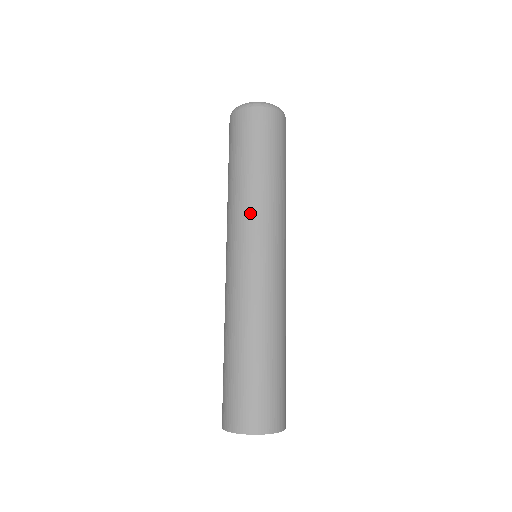
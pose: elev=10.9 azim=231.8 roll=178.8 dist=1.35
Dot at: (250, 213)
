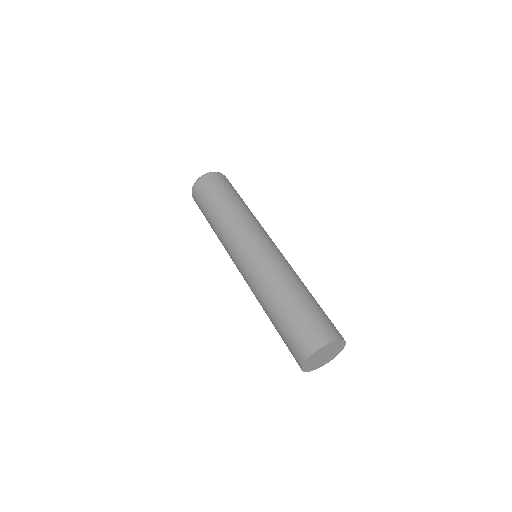
Dot at: (234, 228)
